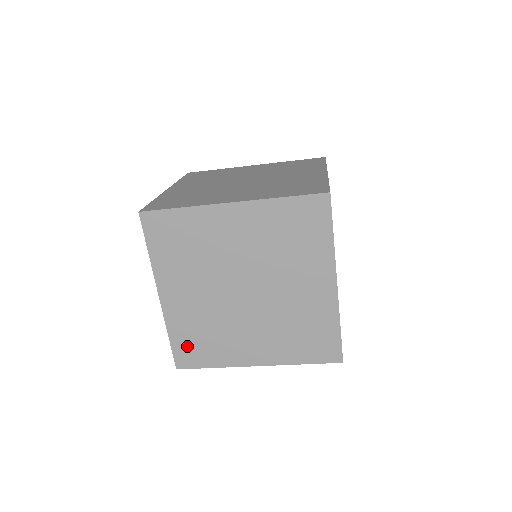
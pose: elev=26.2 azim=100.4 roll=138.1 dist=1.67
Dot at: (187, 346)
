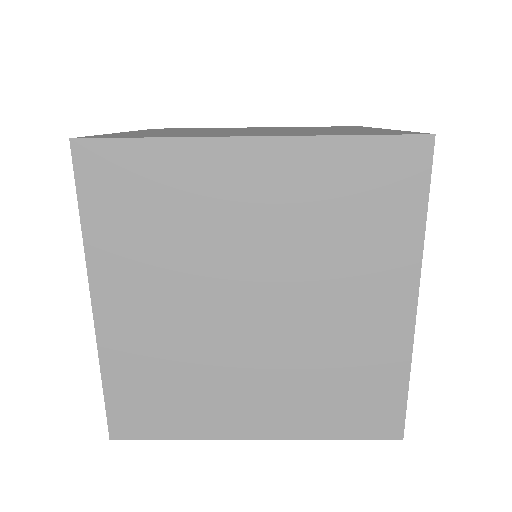
Dot at: (134, 399)
